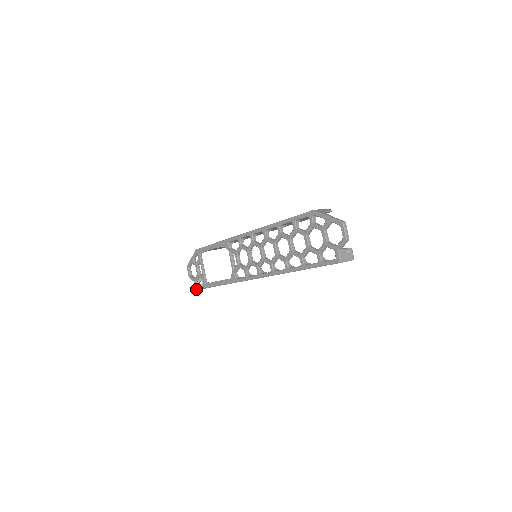
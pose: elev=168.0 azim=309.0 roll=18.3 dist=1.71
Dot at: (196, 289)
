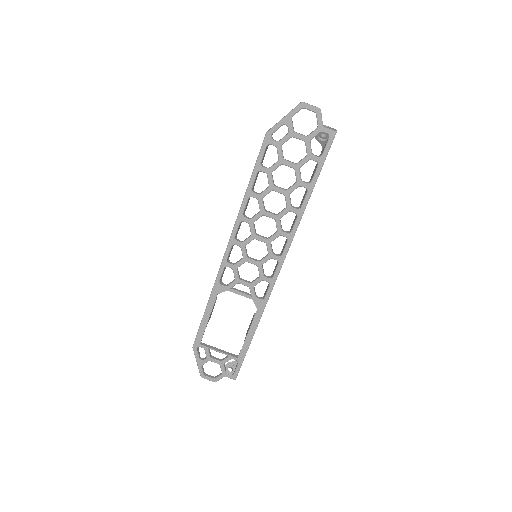
Dot at: (235, 378)
